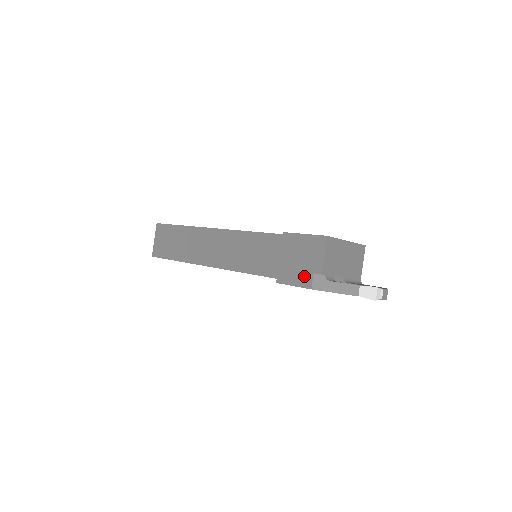
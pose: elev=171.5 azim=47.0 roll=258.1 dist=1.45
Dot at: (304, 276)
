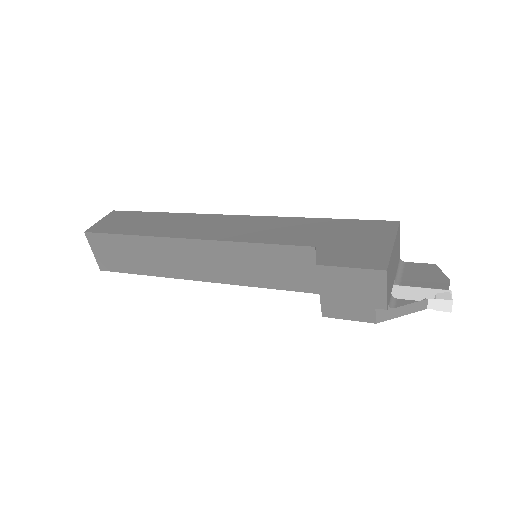
Dot at: (362, 311)
